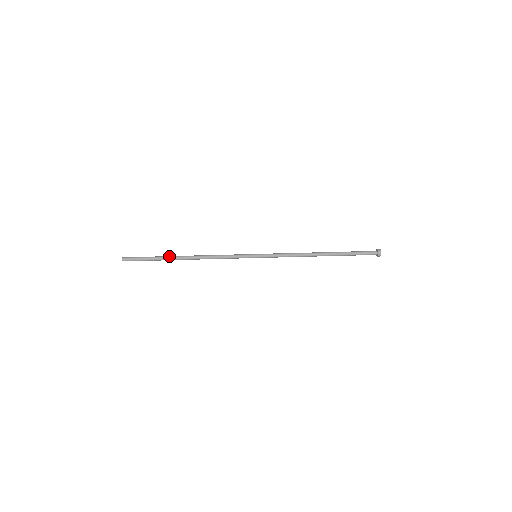
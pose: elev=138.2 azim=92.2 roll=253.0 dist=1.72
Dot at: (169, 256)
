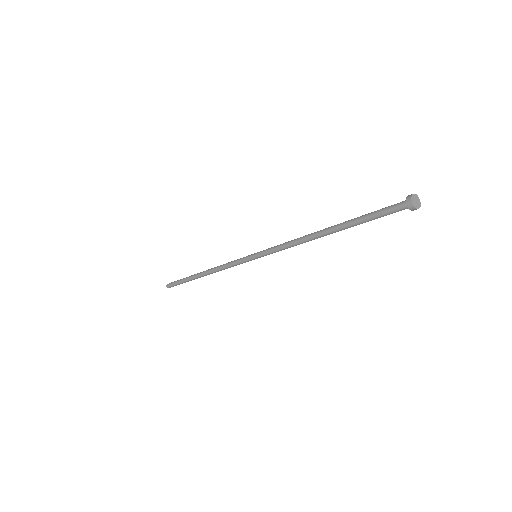
Dot at: occluded
